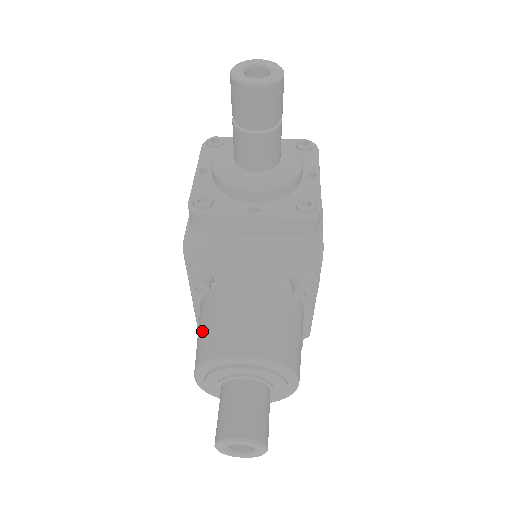
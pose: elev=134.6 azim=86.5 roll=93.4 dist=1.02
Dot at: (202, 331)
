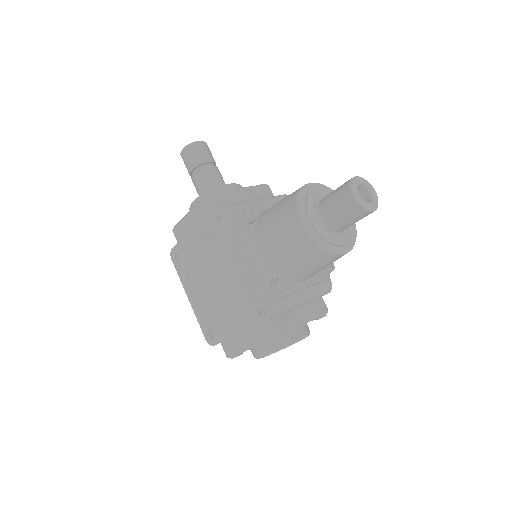
Dot at: (276, 217)
